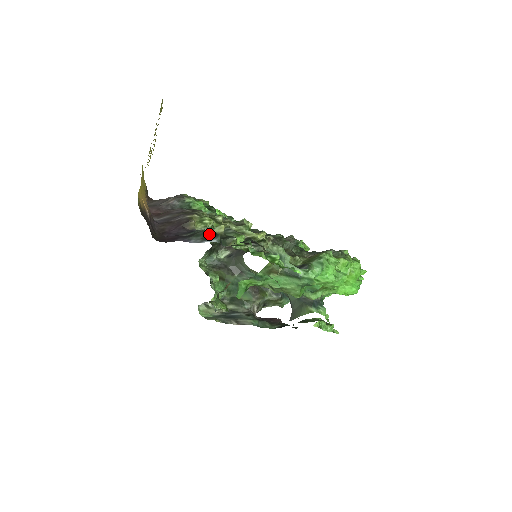
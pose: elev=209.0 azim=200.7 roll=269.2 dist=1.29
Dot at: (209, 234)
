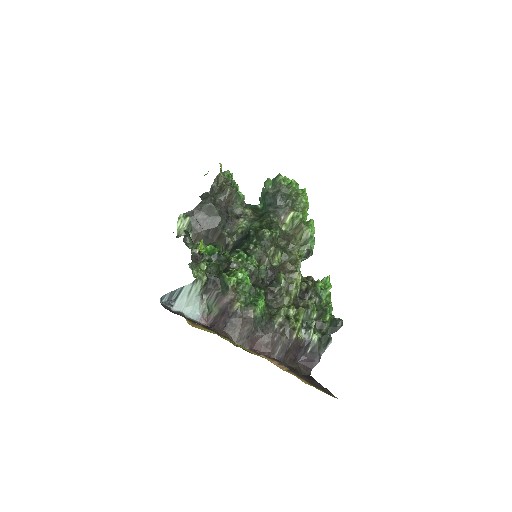
Dot at: (324, 341)
